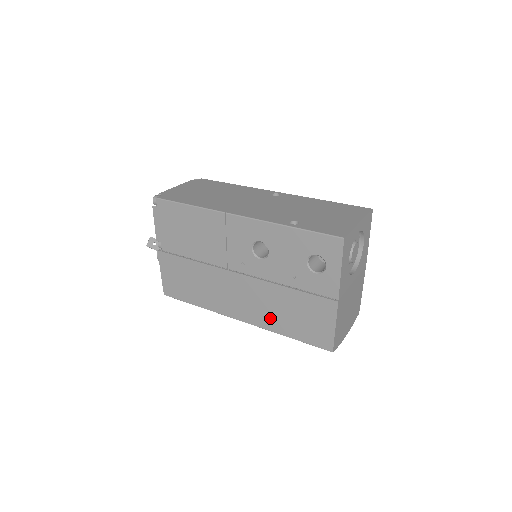
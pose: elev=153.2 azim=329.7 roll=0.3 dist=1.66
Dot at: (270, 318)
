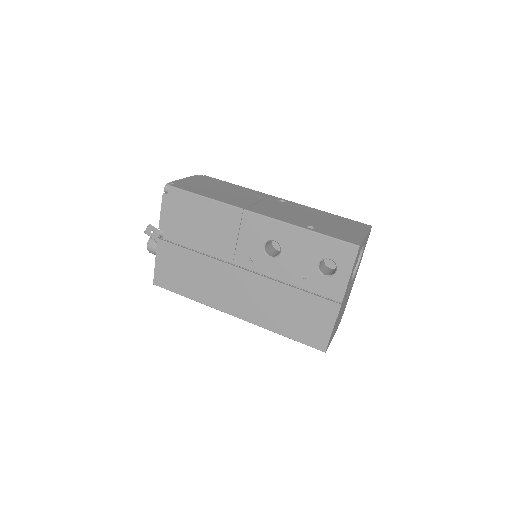
Dot at: (268, 316)
